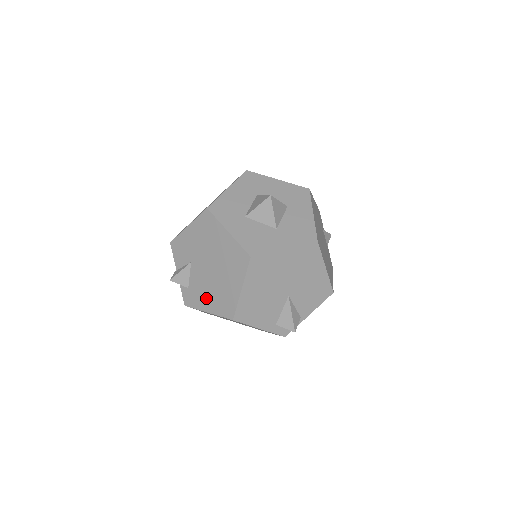
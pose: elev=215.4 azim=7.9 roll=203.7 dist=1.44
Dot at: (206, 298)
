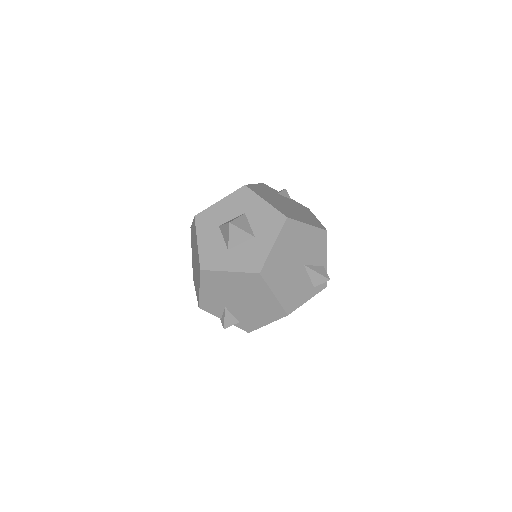
Dot at: (257, 318)
